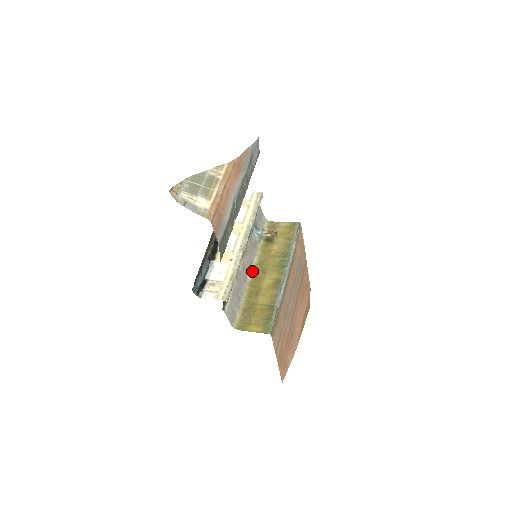
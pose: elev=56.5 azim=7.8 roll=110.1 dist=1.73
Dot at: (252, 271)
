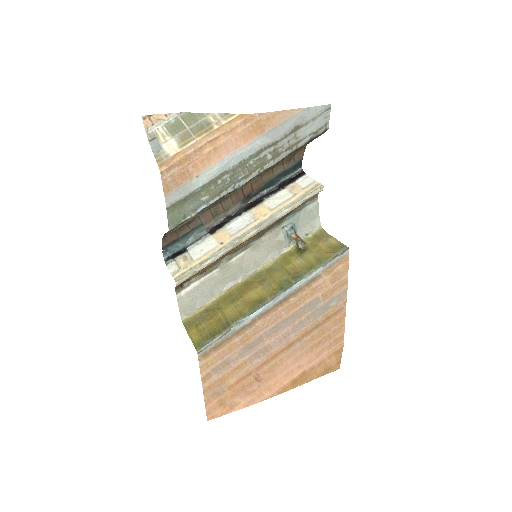
Dot at: (253, 273)
